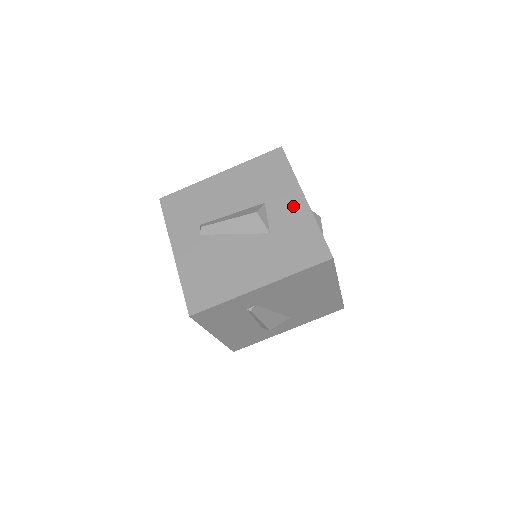
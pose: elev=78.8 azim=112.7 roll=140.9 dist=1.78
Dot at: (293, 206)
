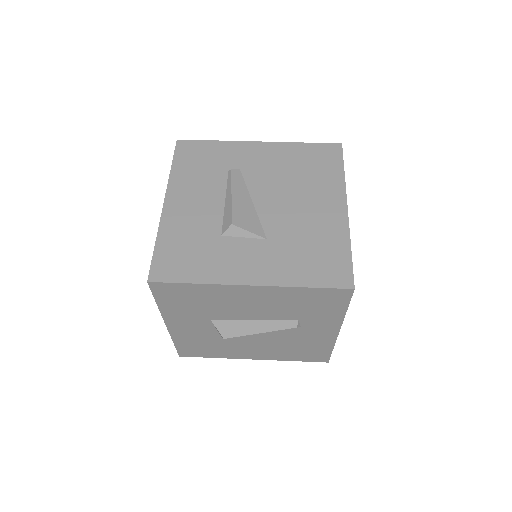
Dot at: occluded
